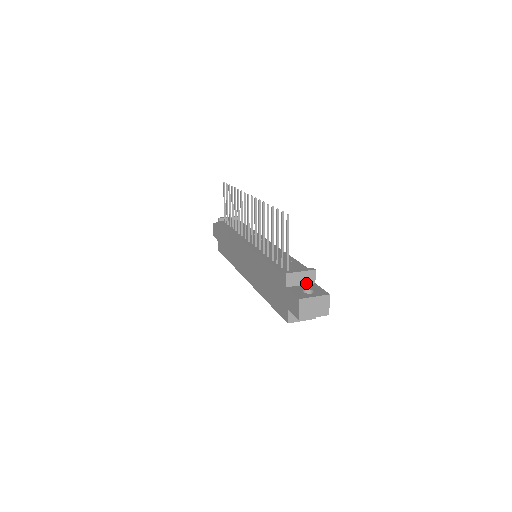
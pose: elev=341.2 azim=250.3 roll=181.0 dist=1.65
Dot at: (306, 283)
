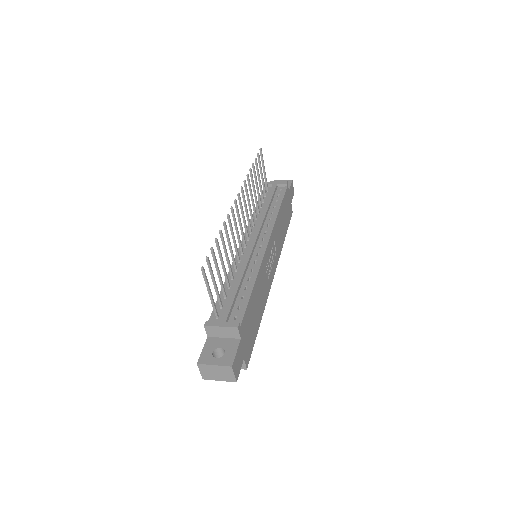
Dot at: (230, 337)
